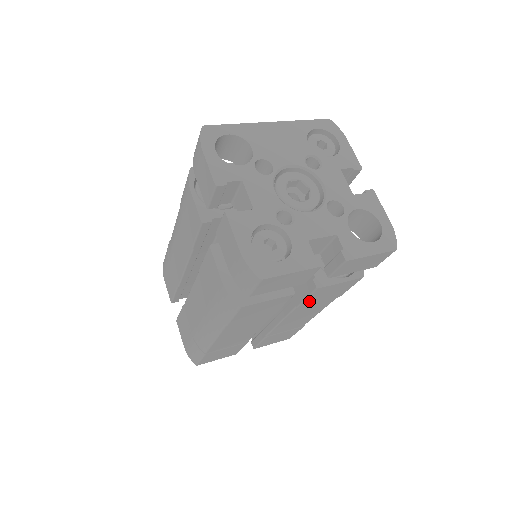
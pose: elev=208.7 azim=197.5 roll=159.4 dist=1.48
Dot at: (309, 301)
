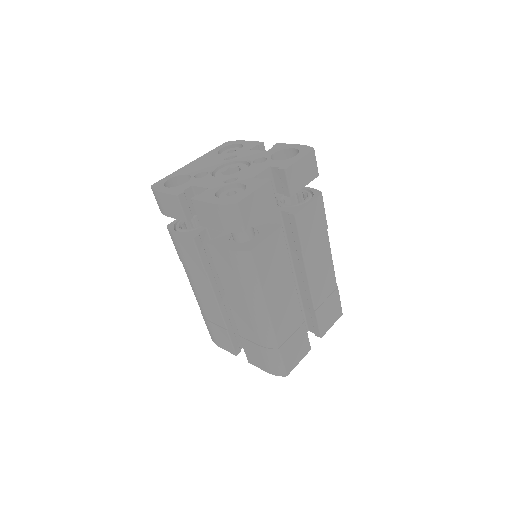
Dot at: (305, 238)
